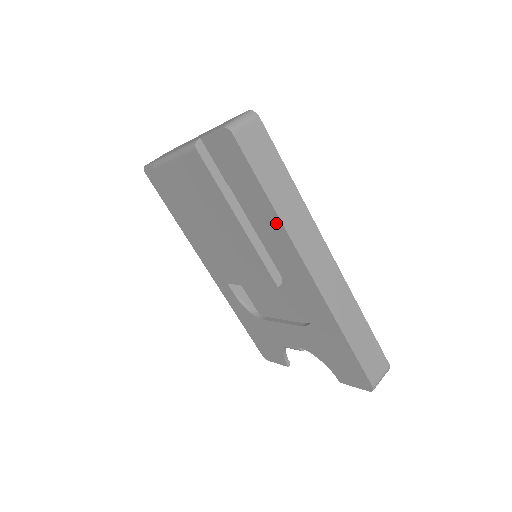
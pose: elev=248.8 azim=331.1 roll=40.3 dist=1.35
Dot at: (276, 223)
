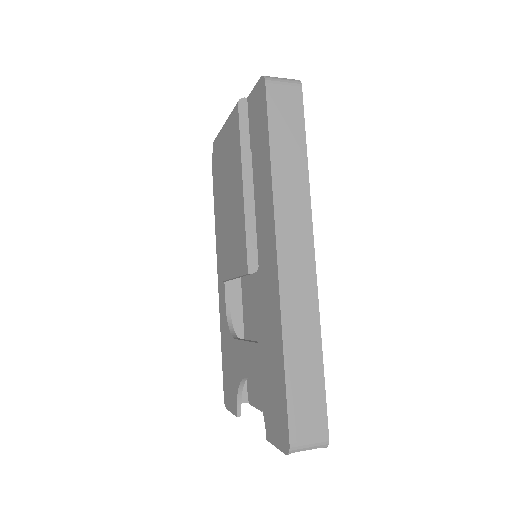
Dot at: (269, 186)
